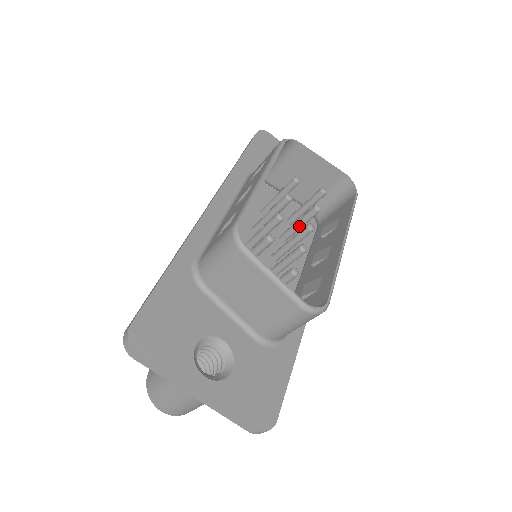
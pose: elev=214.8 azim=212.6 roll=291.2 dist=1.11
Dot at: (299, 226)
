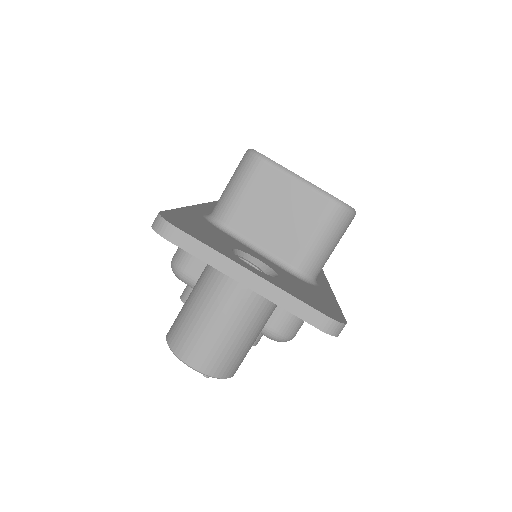
Dot at: occluded
